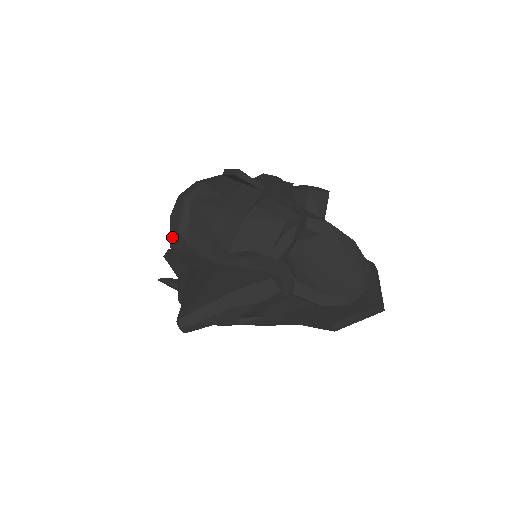
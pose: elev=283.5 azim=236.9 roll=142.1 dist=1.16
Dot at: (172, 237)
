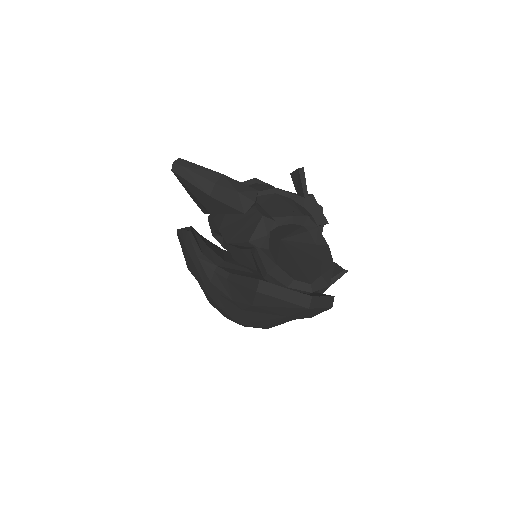
Dot at: occluded
